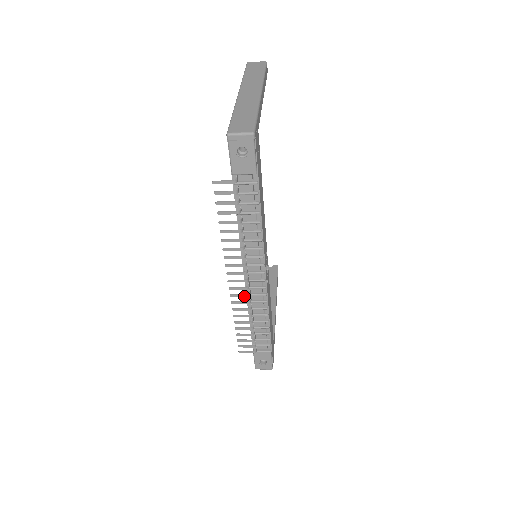
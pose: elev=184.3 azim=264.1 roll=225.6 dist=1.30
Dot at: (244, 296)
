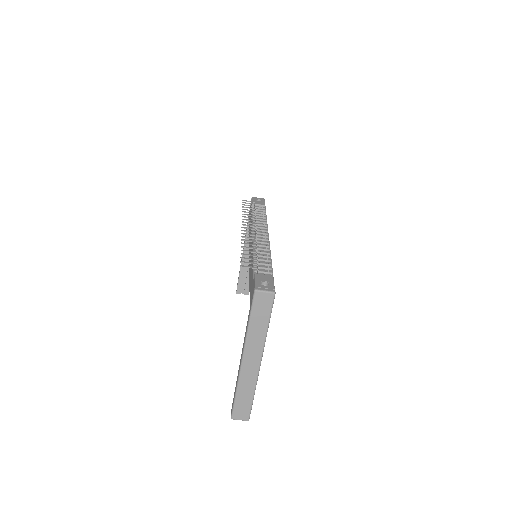
Dot at: (253, 235)
